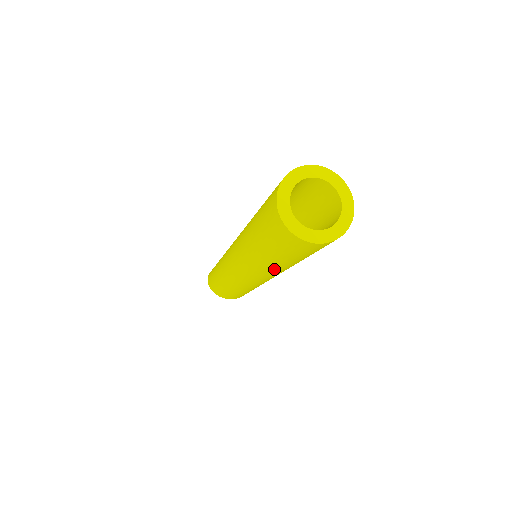
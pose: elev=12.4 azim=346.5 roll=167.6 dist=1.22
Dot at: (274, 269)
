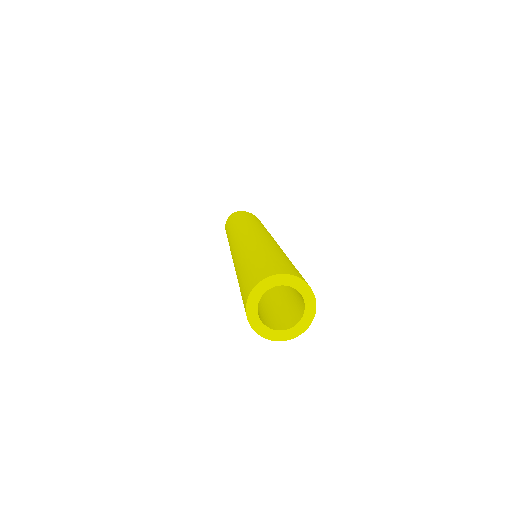
Dot at: occluded
